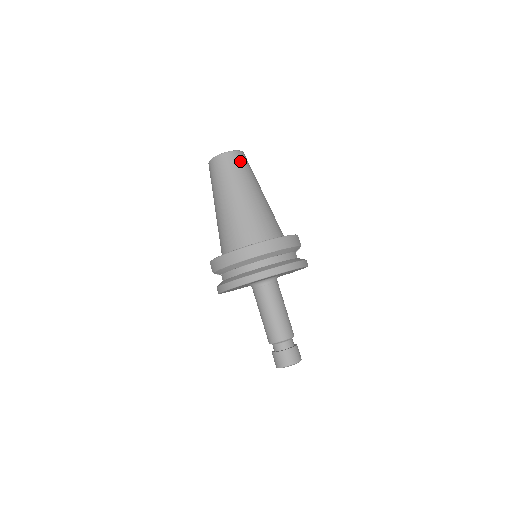
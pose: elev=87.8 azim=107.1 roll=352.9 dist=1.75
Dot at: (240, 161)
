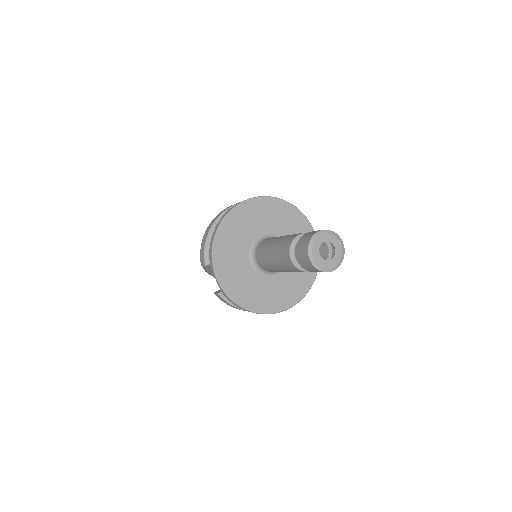
Dot at: occluded
